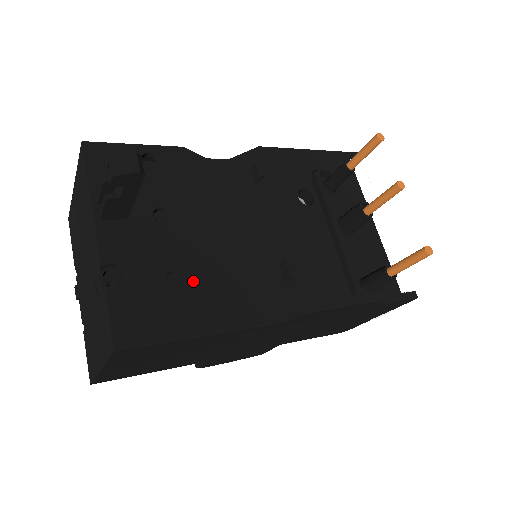
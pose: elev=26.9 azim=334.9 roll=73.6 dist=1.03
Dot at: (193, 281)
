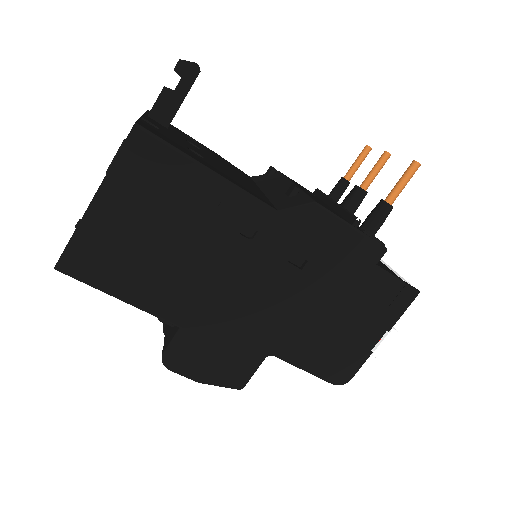
Dot at: (209, 162)
